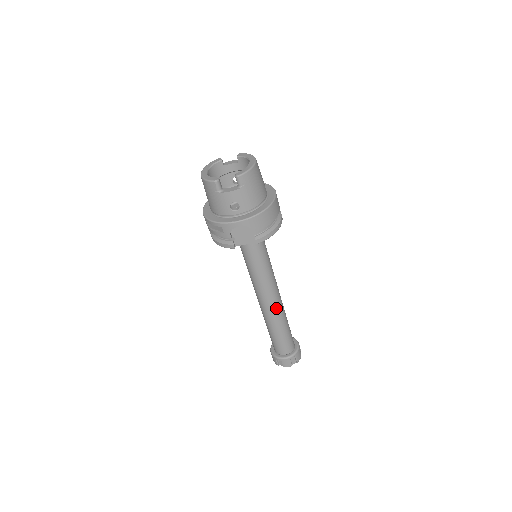
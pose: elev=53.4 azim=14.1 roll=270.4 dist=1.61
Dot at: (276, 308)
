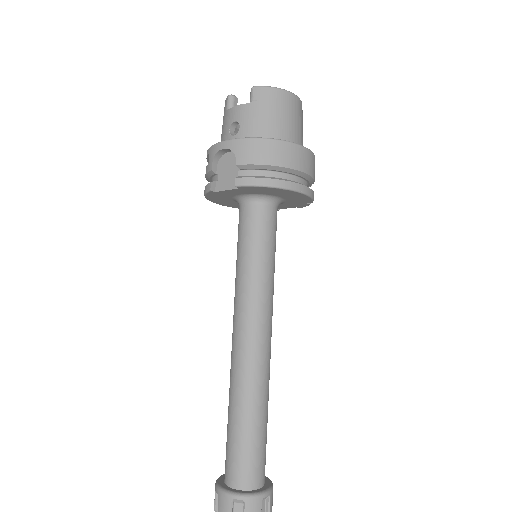
Dot at: (247, 362)
